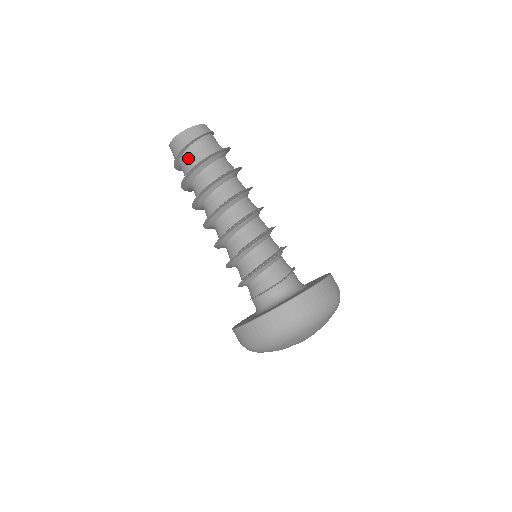
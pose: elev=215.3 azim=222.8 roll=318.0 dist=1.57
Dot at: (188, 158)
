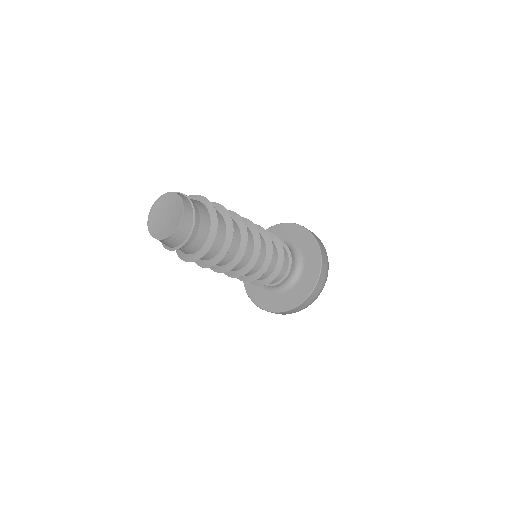
Dot at: (182, 248)
